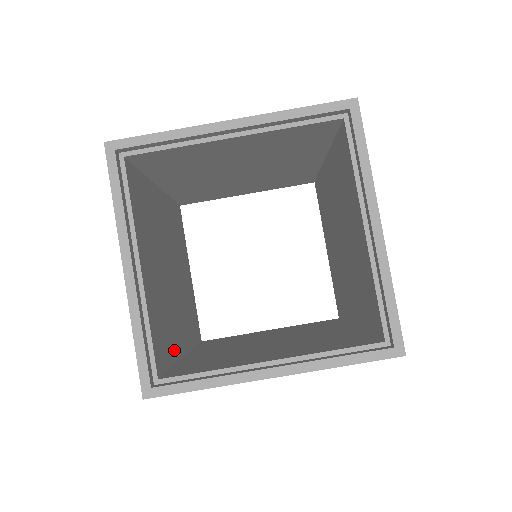
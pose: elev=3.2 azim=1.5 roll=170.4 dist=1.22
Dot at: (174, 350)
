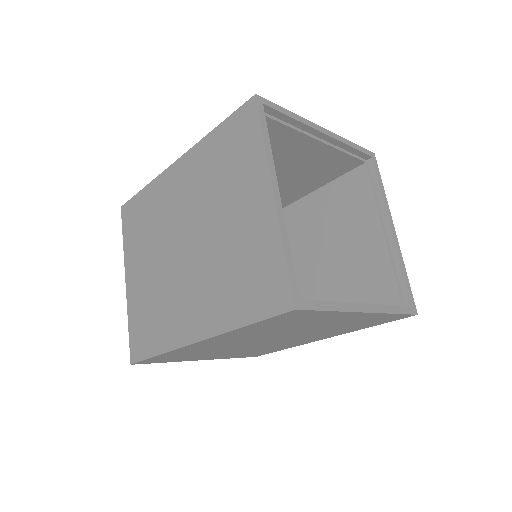
Dot at: occluded
